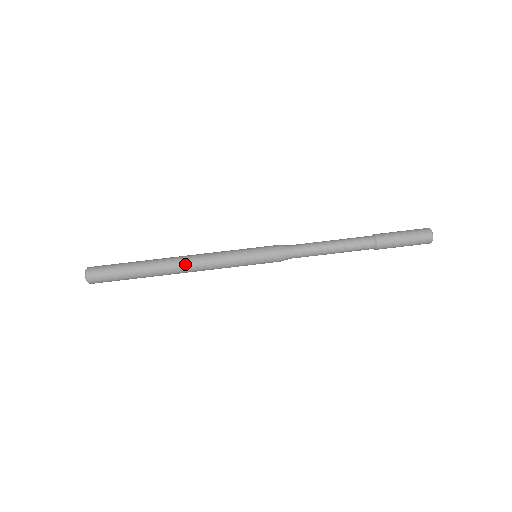
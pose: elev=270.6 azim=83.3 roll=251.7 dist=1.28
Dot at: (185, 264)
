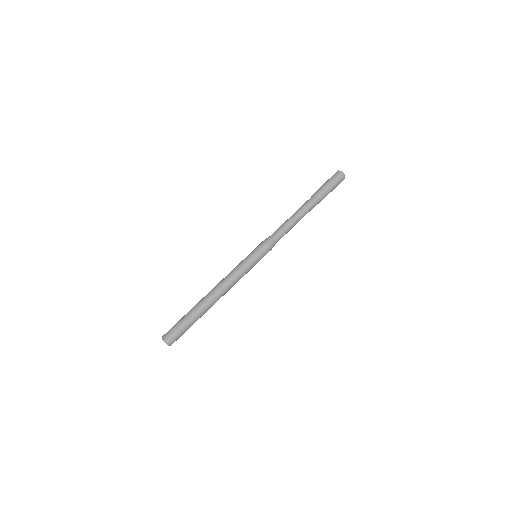
Dot at: (222, 293)
